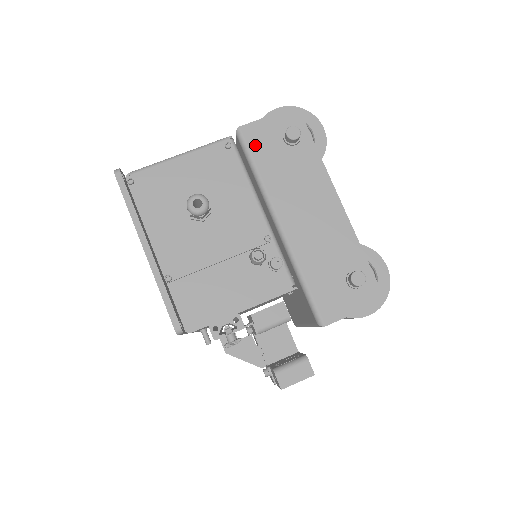
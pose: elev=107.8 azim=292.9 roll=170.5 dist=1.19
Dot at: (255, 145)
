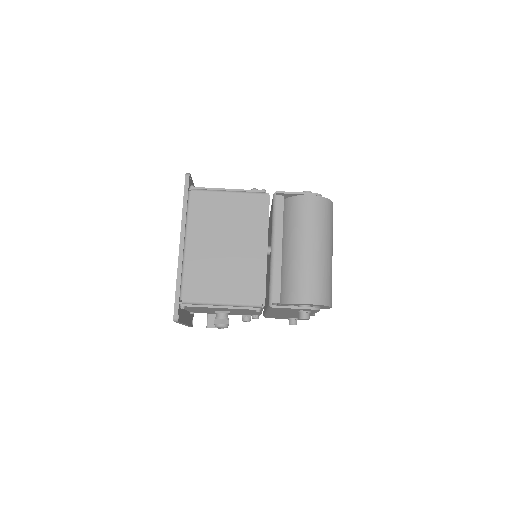
Dot at: (277, 309)
